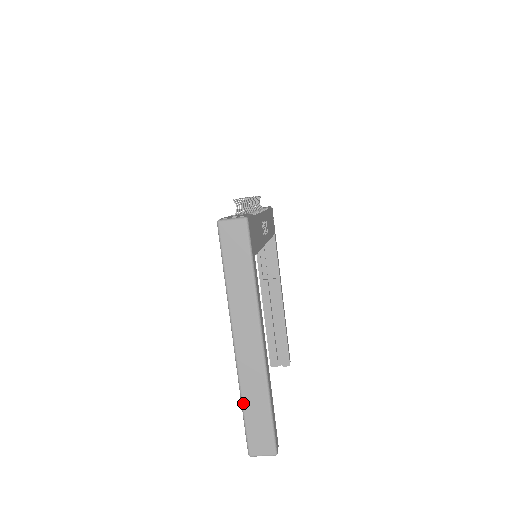
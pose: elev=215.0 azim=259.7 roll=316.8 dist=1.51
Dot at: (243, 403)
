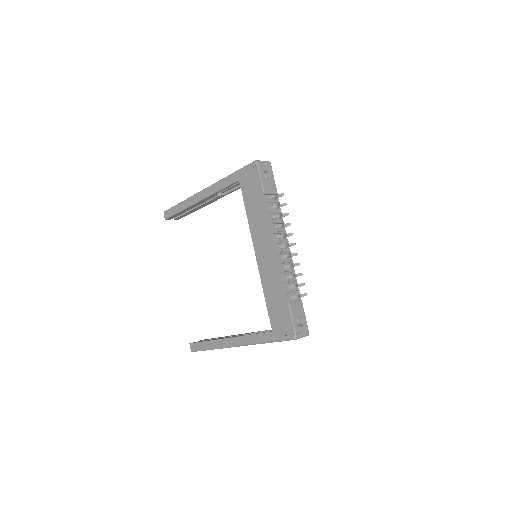
Dot at: occluded
